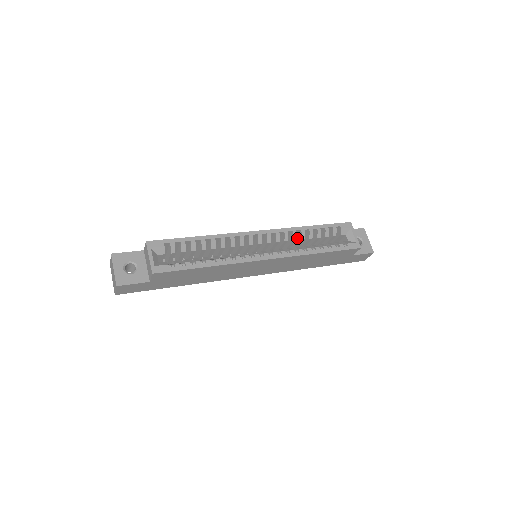
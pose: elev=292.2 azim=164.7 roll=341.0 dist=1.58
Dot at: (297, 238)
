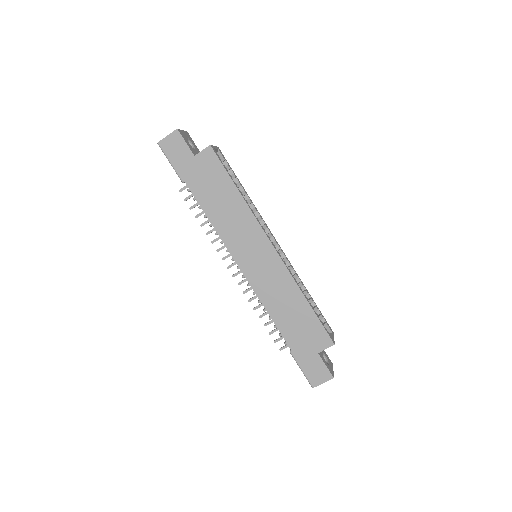
Dot at: occluded
